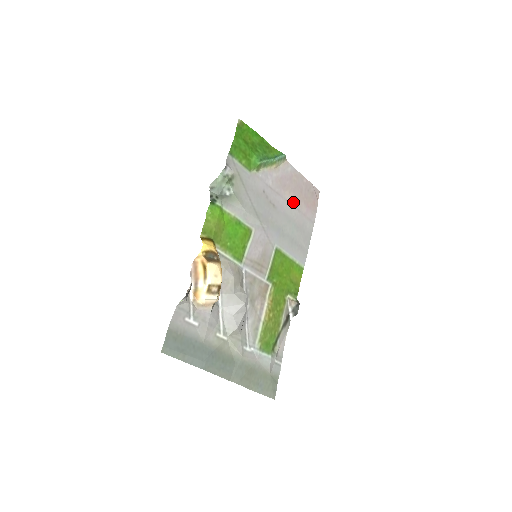
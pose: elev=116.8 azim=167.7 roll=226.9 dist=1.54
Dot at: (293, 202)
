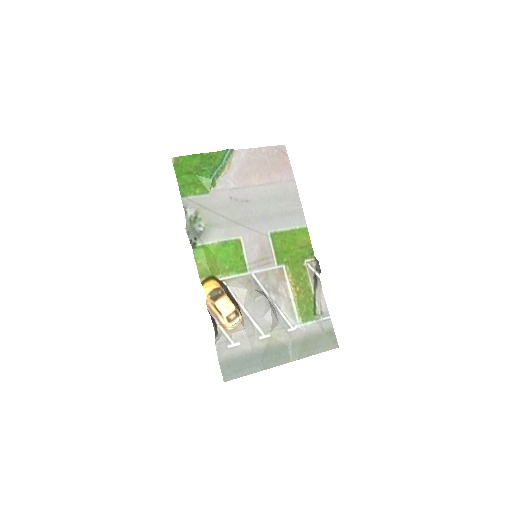
Dot at: (263, 181)
